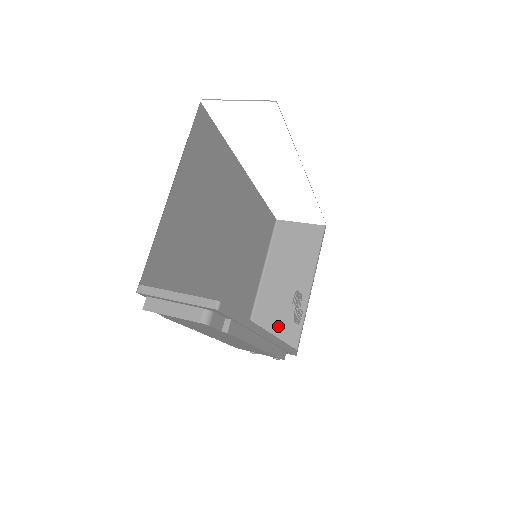
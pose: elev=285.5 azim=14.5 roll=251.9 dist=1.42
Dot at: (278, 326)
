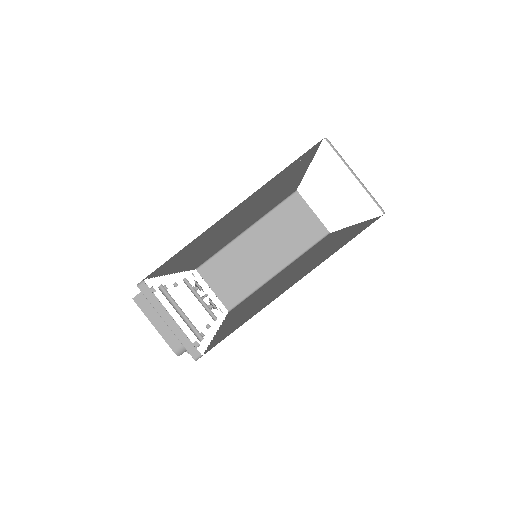
Dot at: (228, 281)
